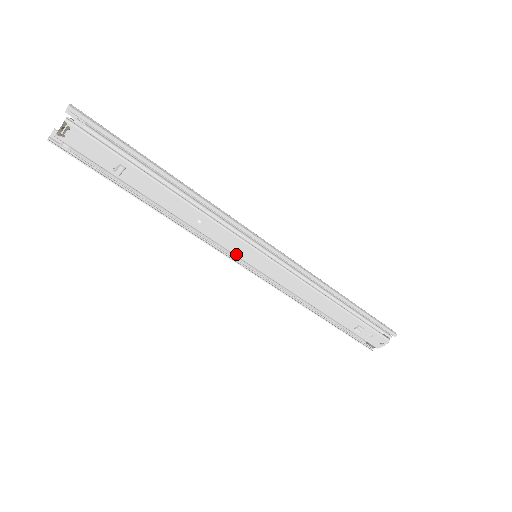
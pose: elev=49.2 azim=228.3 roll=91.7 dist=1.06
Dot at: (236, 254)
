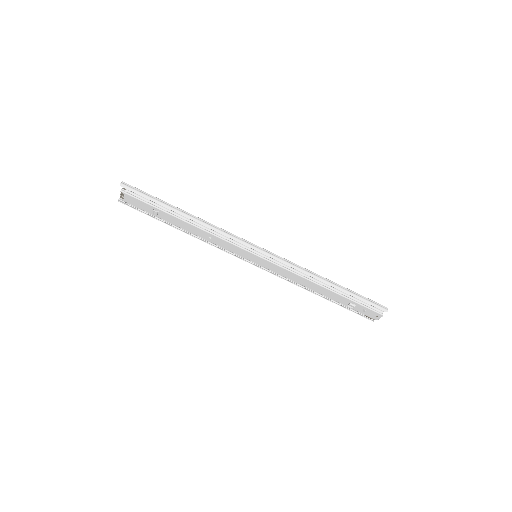
Dot at: (241, 256)
